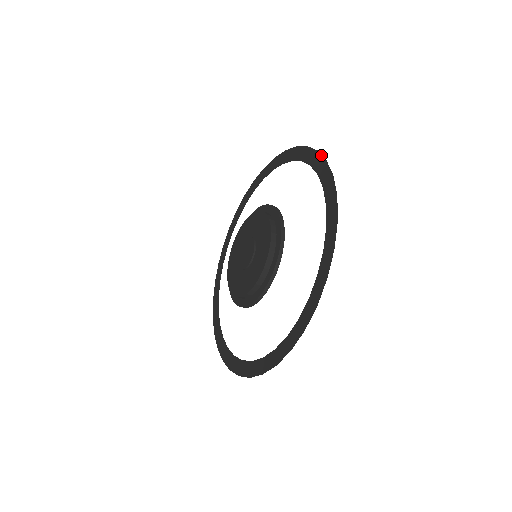
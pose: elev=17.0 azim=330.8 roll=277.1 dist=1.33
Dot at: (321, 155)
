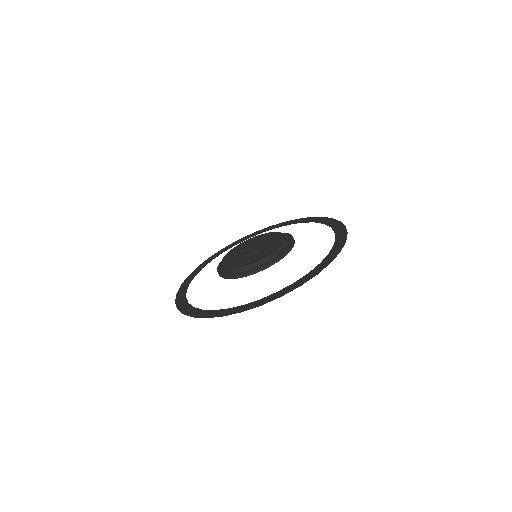
Dot at: (346, 229)
